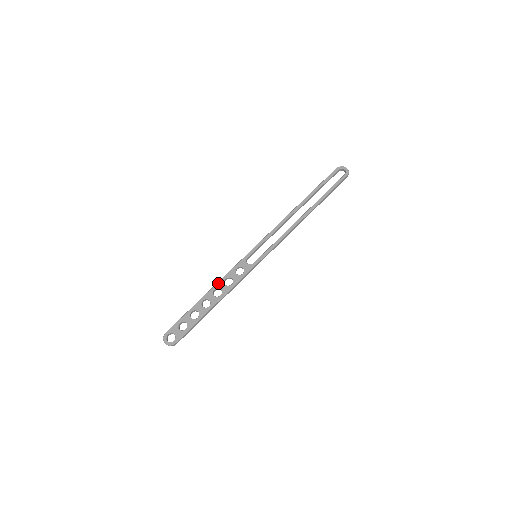
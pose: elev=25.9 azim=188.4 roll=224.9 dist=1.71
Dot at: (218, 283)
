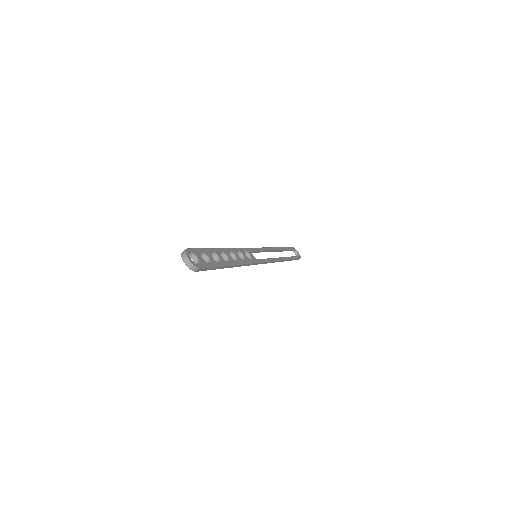
Dot at: (233, 248)
